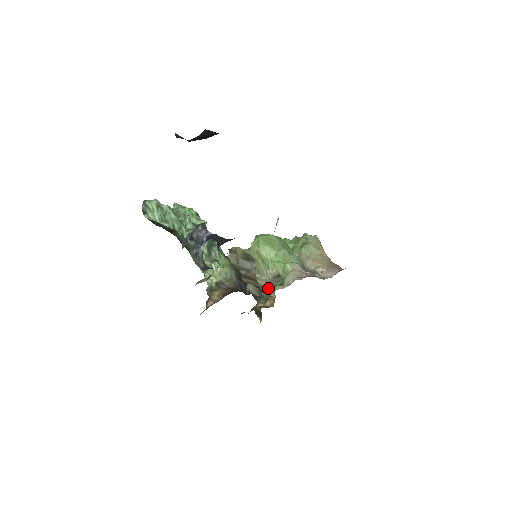
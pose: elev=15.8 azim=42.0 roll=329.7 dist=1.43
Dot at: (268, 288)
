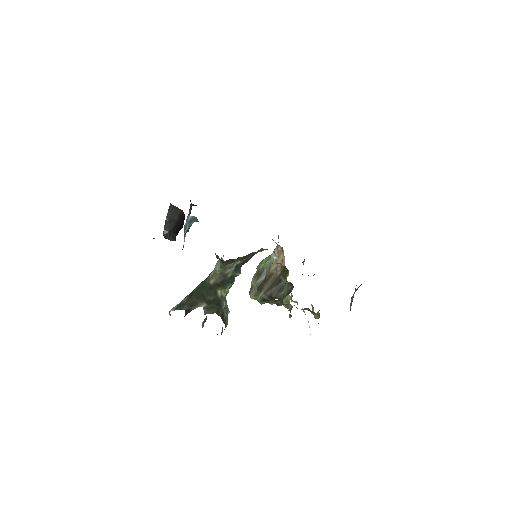
Dot at: (278, 257)
